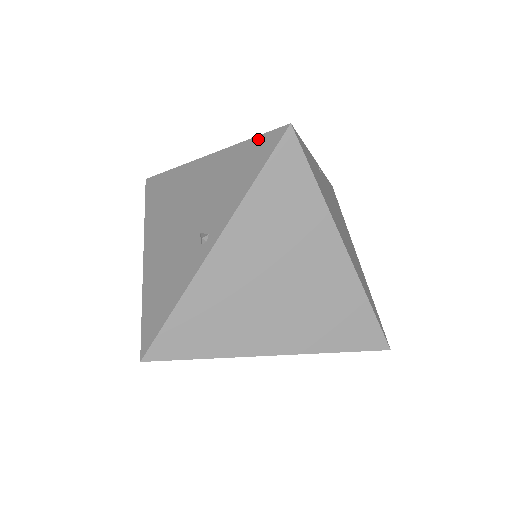
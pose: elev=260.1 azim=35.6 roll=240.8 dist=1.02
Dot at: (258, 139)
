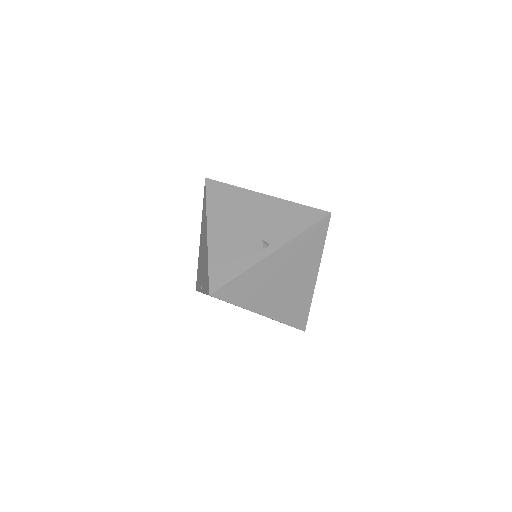
Dot at: (309, 208)
